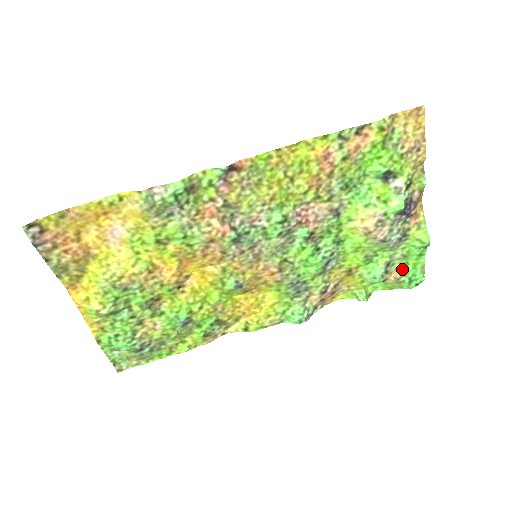
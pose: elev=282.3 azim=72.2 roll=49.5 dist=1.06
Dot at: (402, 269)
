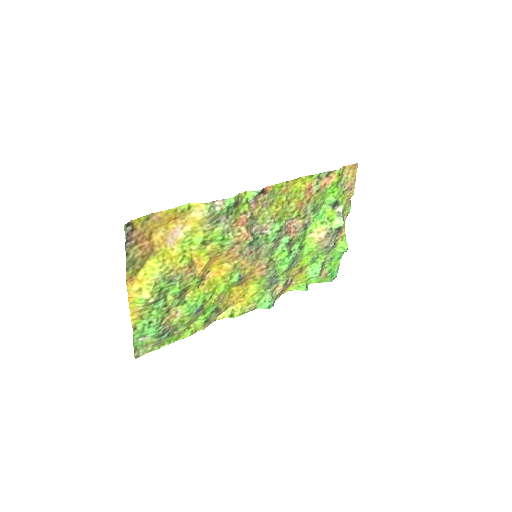
Dot at: (328, 268)
